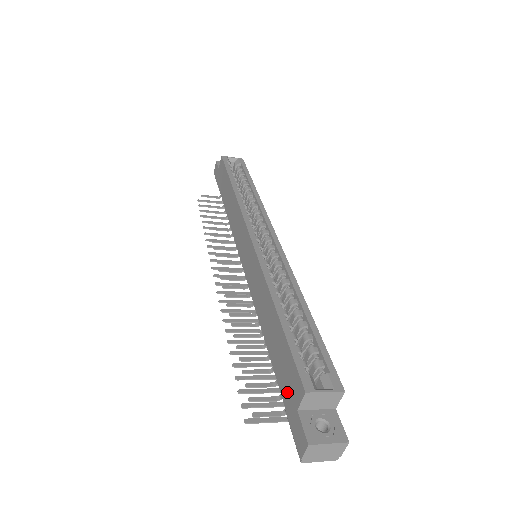
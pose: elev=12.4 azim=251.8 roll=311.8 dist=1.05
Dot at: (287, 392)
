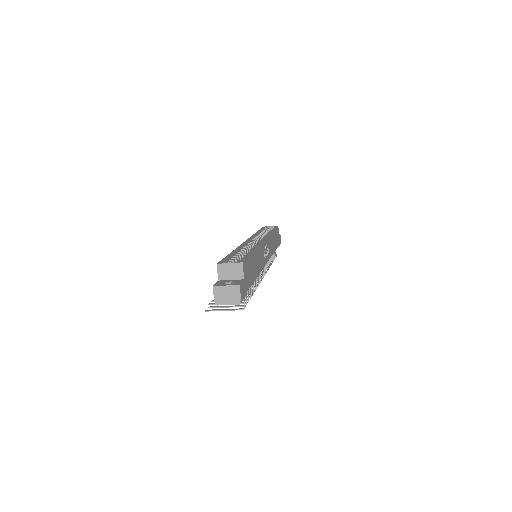
Dot at: occluded
